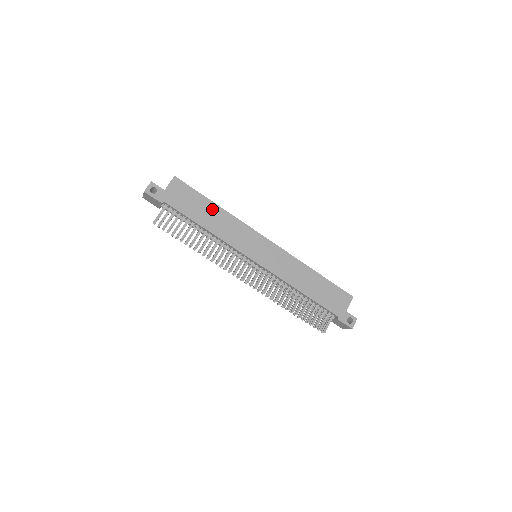
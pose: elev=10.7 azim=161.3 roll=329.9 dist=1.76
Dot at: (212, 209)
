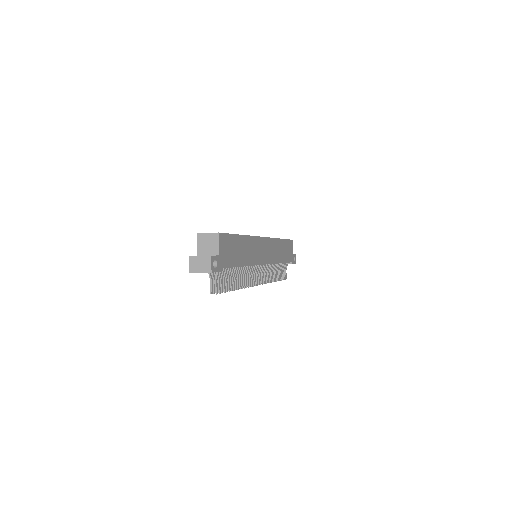
Dot at: (241, 243)
